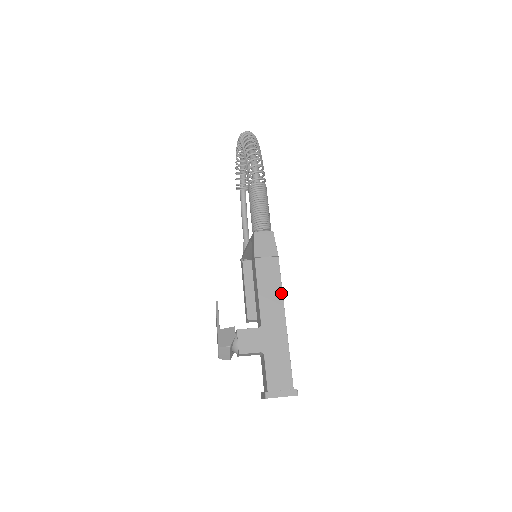
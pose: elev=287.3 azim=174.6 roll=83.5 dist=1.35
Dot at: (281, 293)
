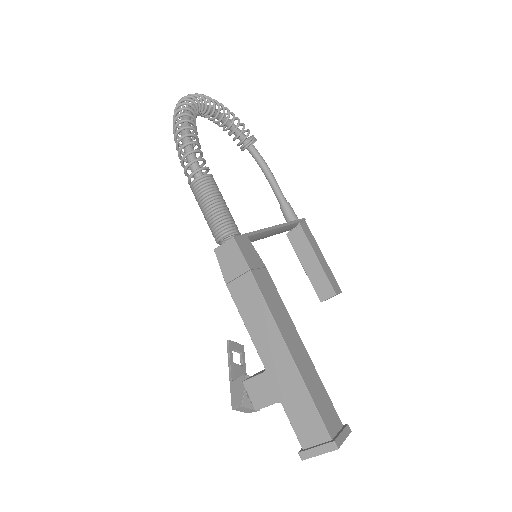
Dot at: (271, 318)
